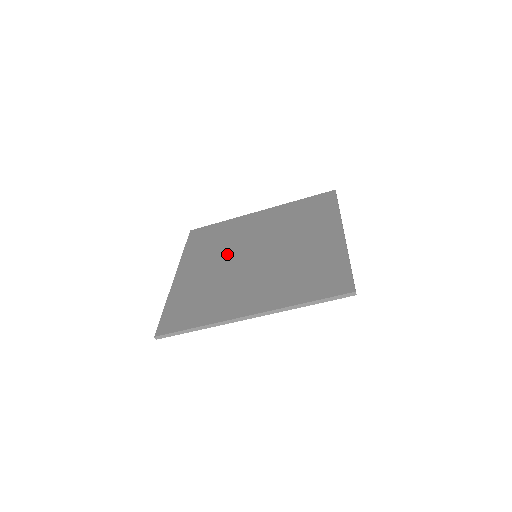
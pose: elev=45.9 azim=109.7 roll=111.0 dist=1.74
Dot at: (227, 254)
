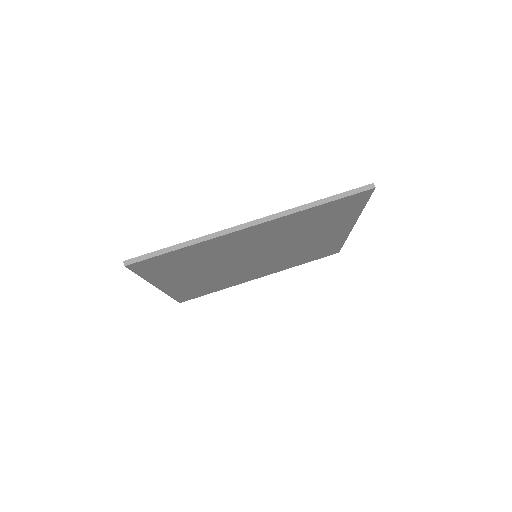
Dot at: occluded
